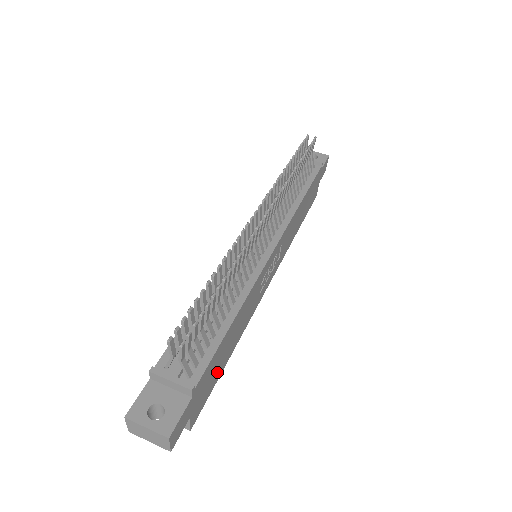
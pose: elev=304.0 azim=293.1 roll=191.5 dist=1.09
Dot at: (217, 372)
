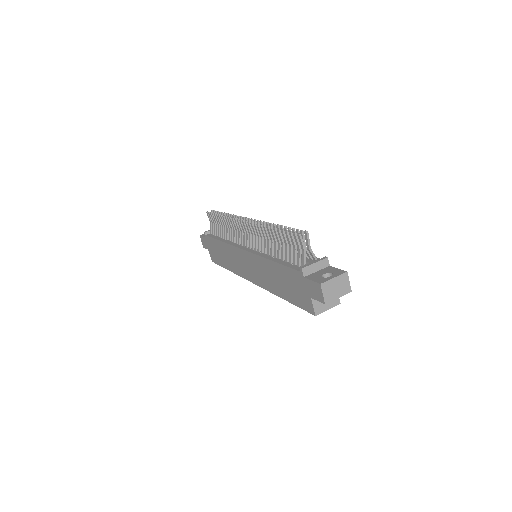
Dot at: occluded
